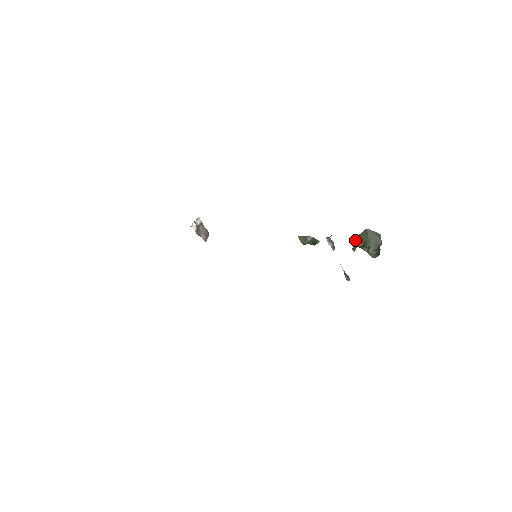
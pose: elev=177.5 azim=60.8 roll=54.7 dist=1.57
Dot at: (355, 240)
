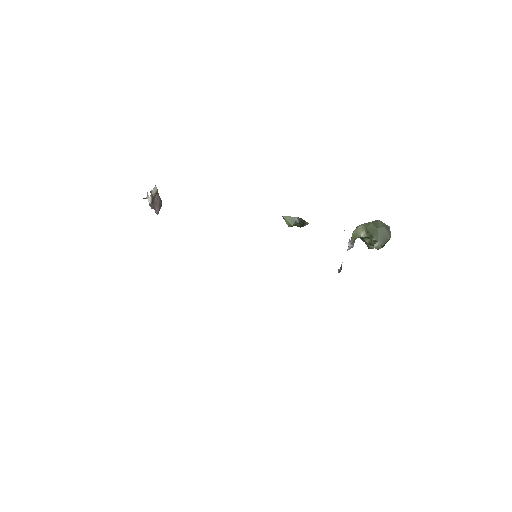
Dot at: occluded
